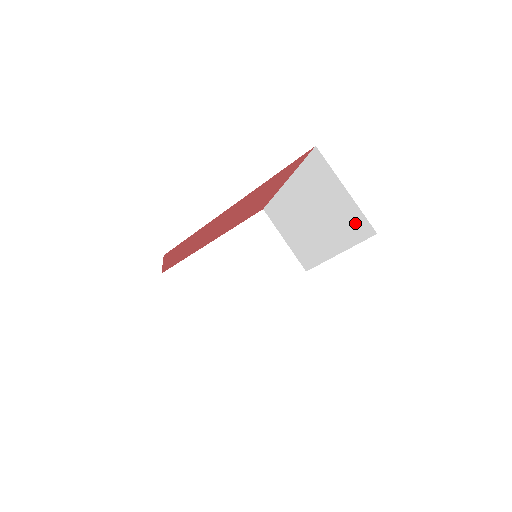
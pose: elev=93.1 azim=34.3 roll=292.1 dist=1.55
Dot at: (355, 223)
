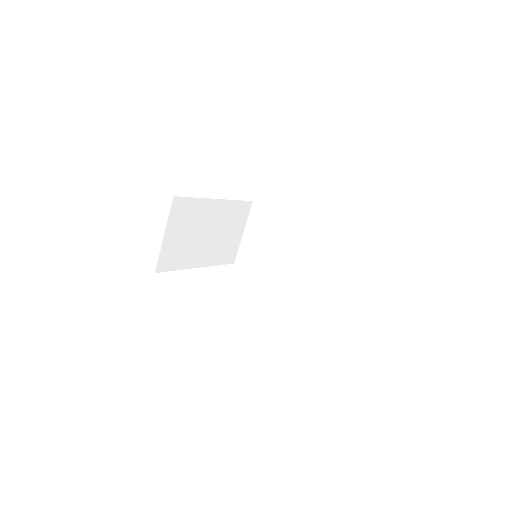
Dot at: (332, 298)
